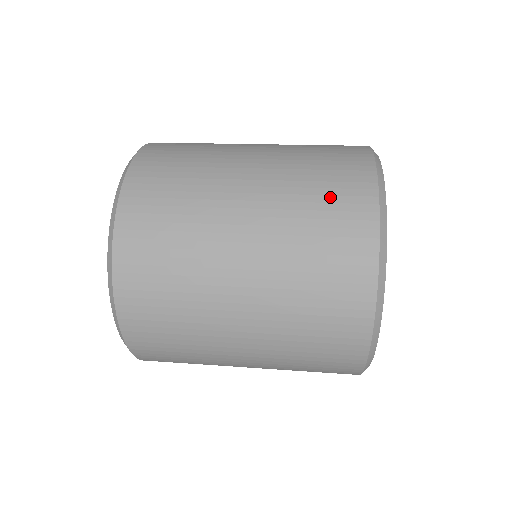
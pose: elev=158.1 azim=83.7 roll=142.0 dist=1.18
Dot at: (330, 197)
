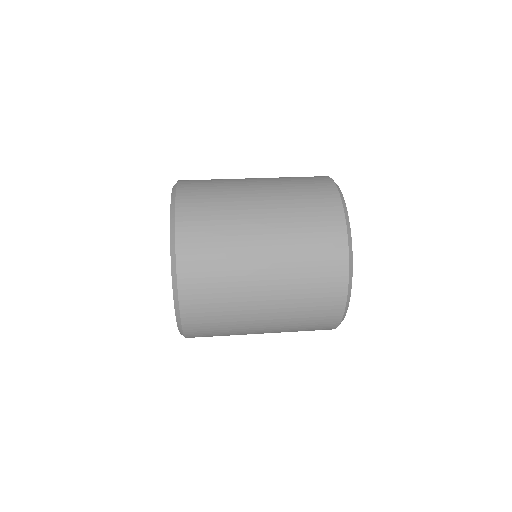
Dot at: (304, 179)
